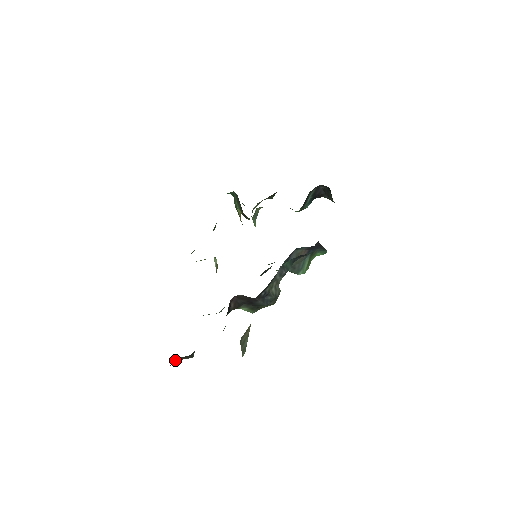
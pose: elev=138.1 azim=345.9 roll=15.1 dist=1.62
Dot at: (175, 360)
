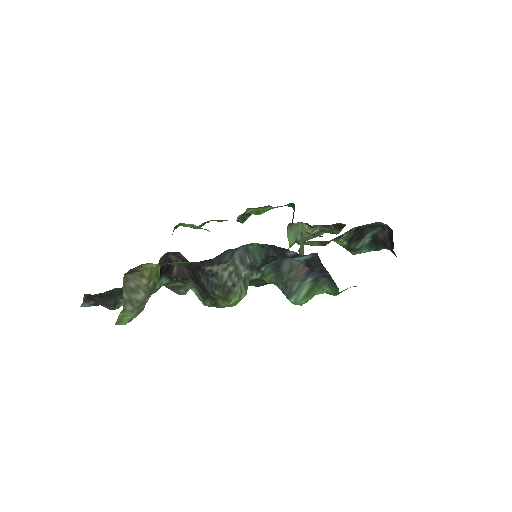
Dot at: (95, 302)
